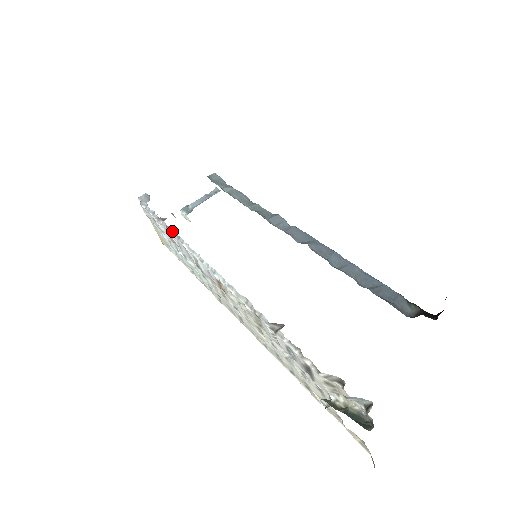
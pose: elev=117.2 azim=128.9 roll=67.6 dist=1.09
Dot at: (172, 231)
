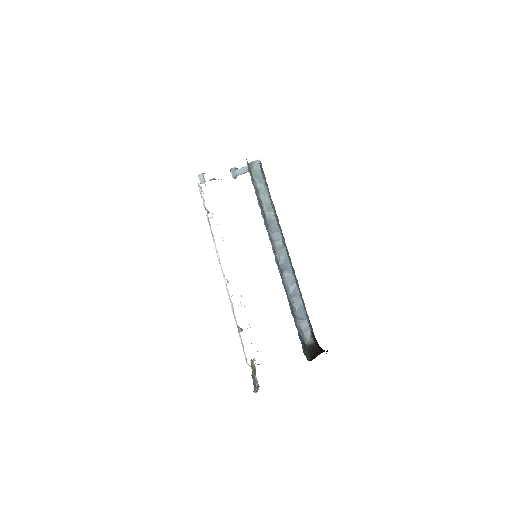
Dot at: (210, 227)
